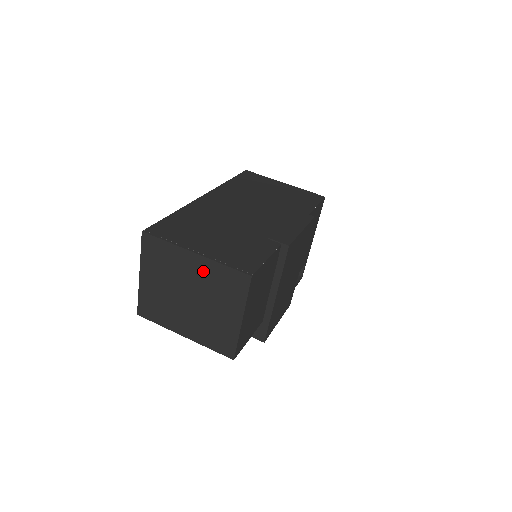
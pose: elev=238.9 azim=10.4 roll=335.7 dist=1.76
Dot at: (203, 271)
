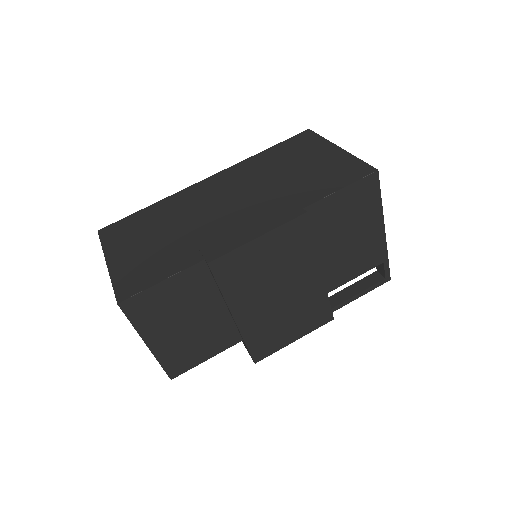
Dot at: occluded
